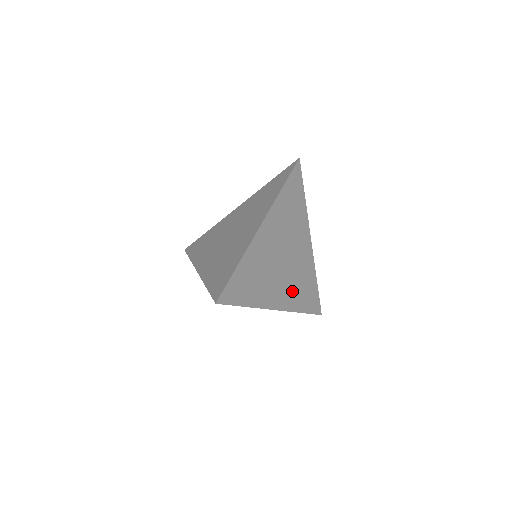
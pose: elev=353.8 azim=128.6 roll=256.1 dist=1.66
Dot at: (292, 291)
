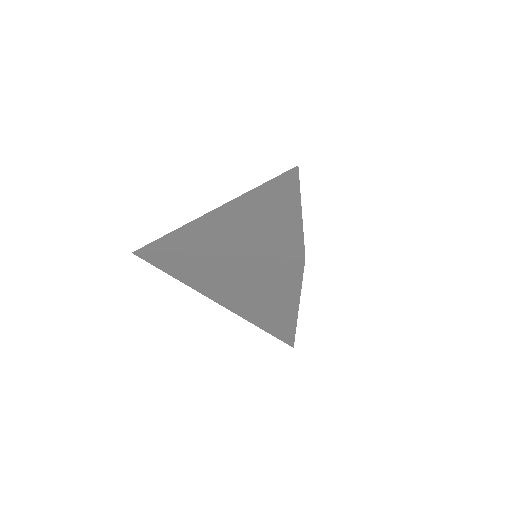
Dot at: occluded
